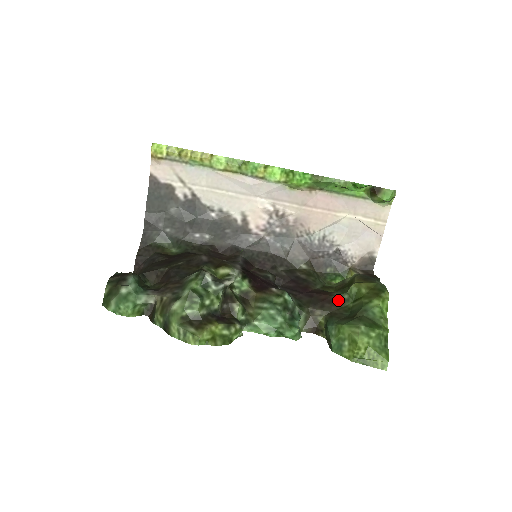
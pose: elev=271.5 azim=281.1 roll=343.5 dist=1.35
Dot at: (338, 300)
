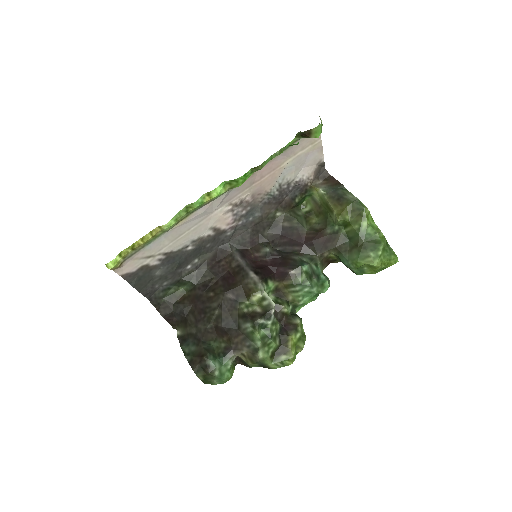
Dot at: (333, 235)
